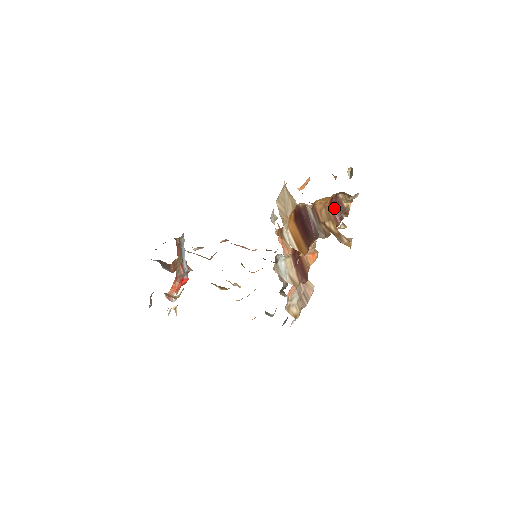
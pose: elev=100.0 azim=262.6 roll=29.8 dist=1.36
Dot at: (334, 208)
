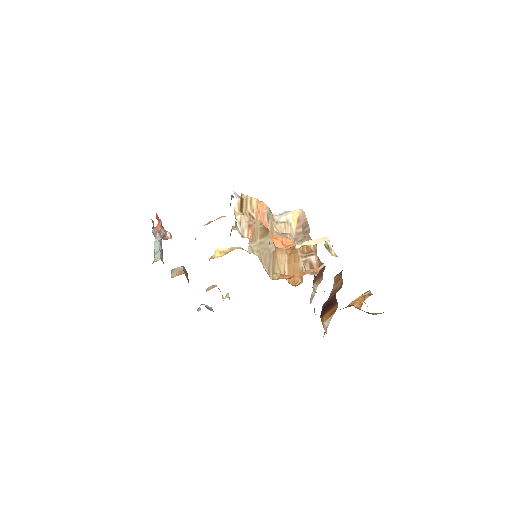
Dot at: (336, 276)
